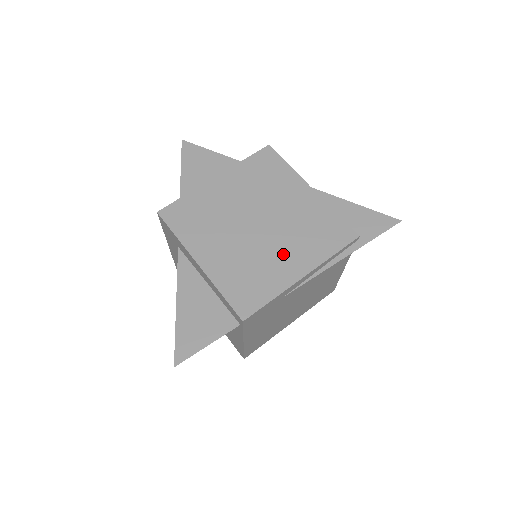
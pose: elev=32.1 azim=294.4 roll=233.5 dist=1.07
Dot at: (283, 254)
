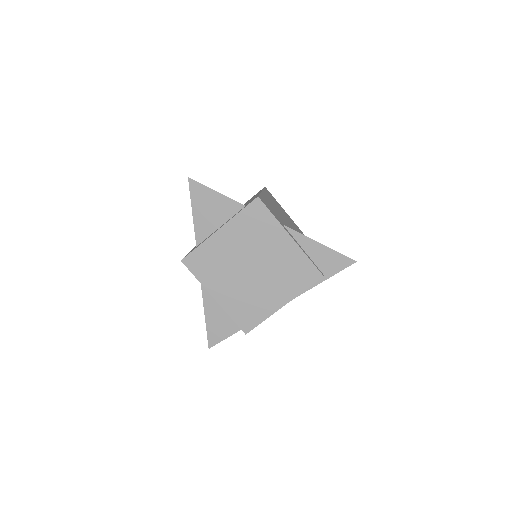
Dot at: (270, 291)
